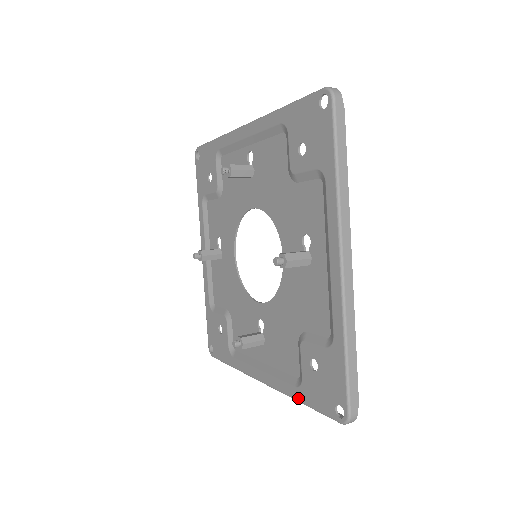
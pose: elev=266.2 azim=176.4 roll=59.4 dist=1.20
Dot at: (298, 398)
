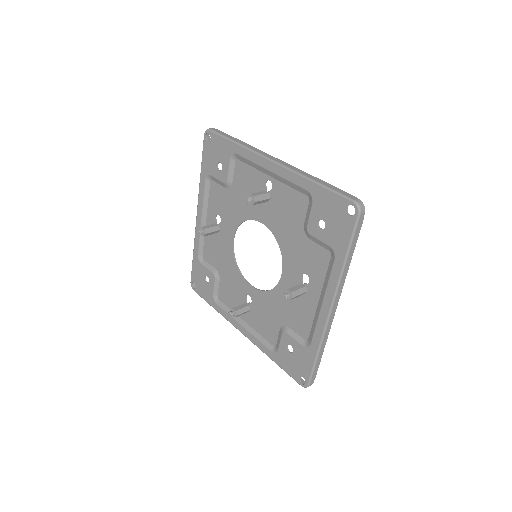
Dot at: (272, 358)
